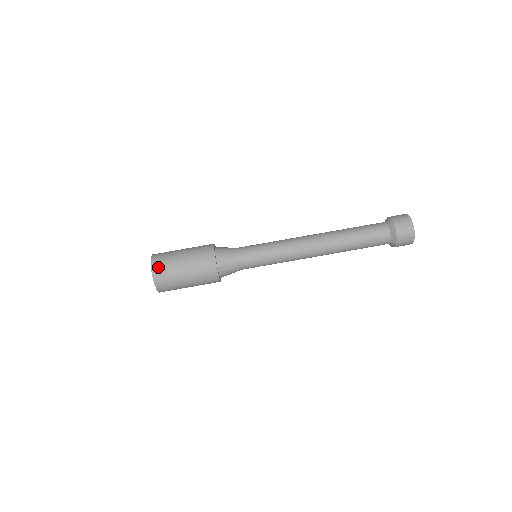
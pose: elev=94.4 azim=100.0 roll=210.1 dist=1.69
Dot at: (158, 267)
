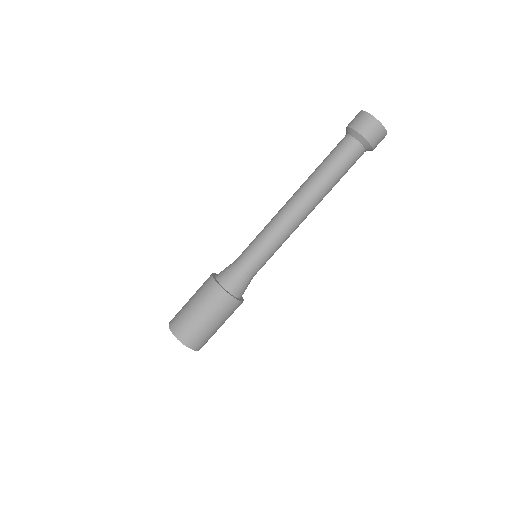
Dot at: (191, 341)
